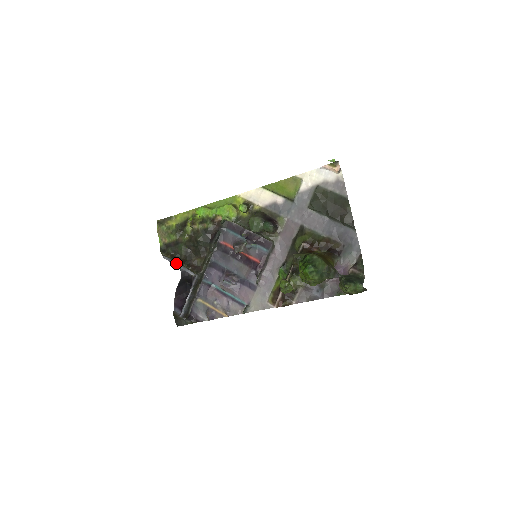
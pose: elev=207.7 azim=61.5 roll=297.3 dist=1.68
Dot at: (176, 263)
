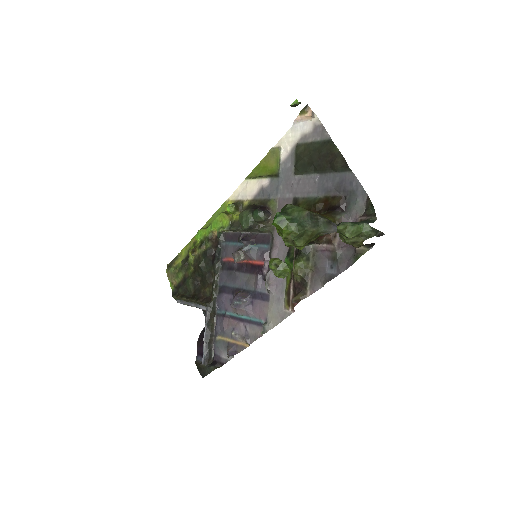
Dot at: (188, 303)
